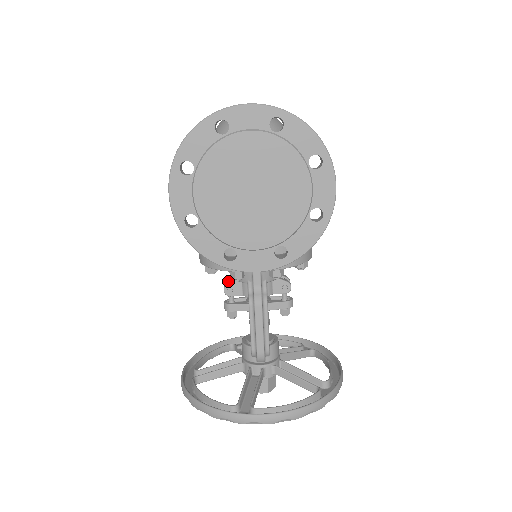
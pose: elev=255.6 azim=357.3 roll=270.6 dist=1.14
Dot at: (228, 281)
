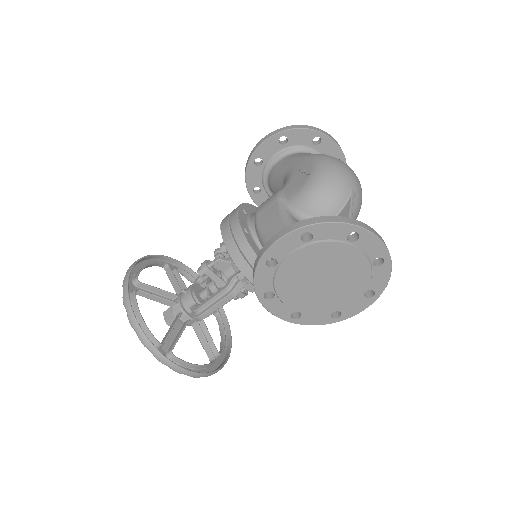
Dot at: (222, 253)
